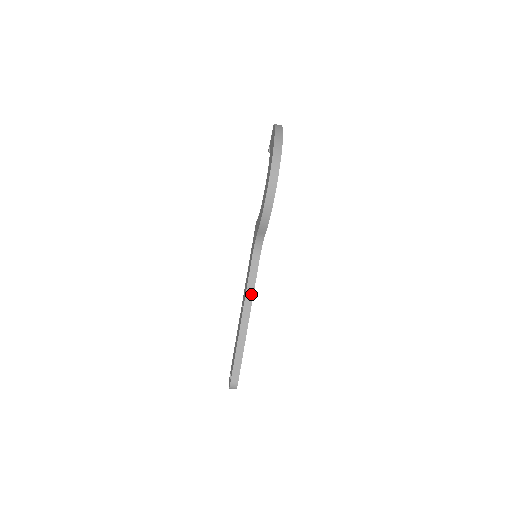
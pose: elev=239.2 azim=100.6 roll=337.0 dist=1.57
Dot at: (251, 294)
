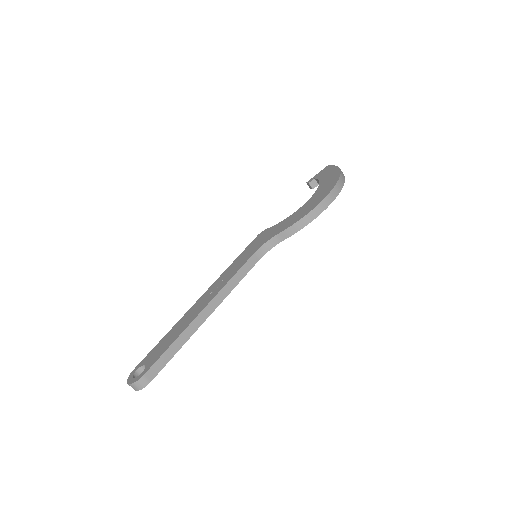
Dot at: (230, 289)
